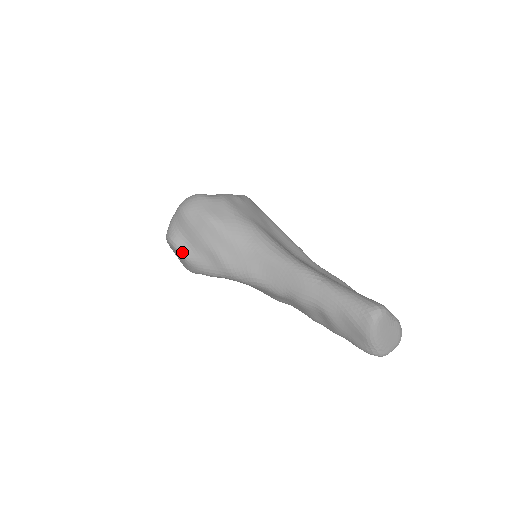
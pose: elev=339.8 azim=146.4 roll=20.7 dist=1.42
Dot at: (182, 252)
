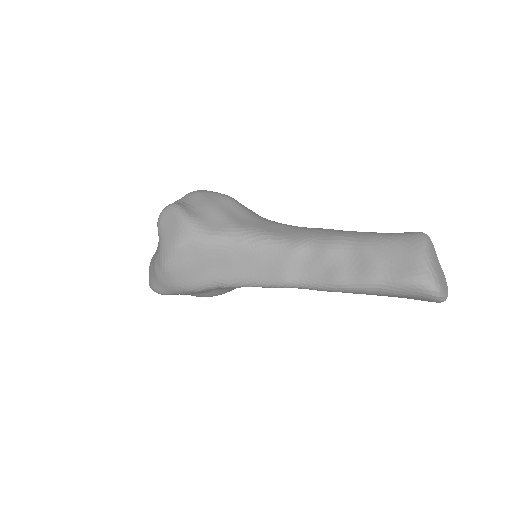
Dot at: (183, 211)
